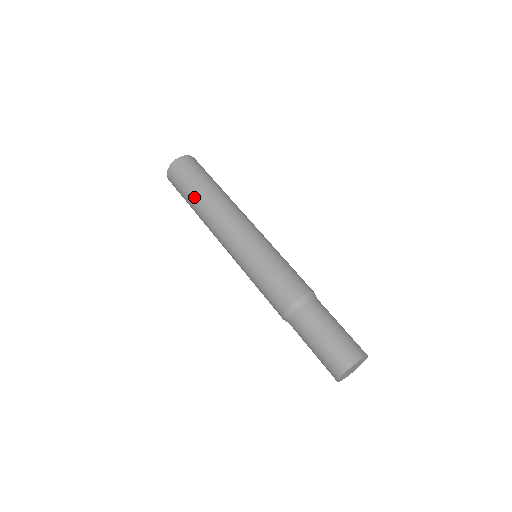
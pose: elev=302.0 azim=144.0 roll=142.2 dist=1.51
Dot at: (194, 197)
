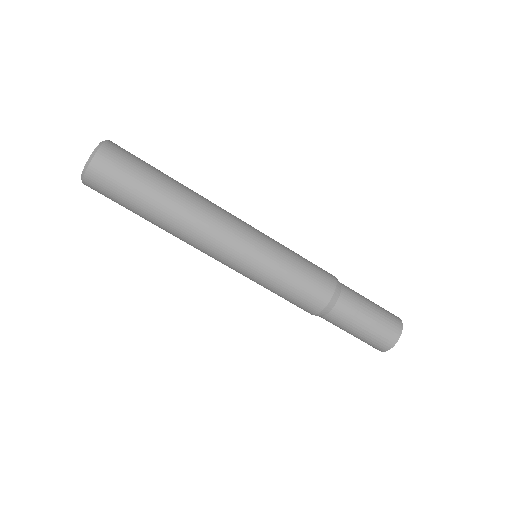
Dot at: (154, 204)
